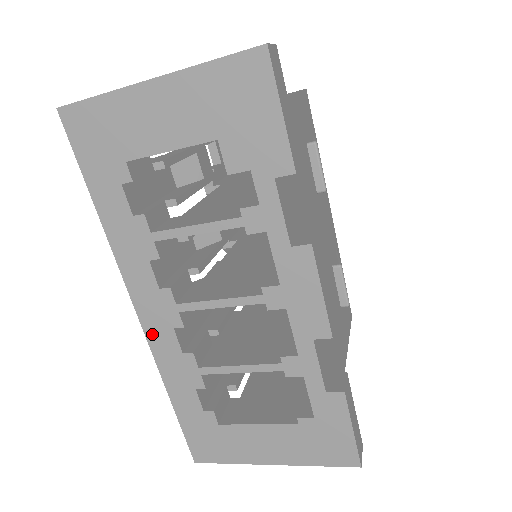
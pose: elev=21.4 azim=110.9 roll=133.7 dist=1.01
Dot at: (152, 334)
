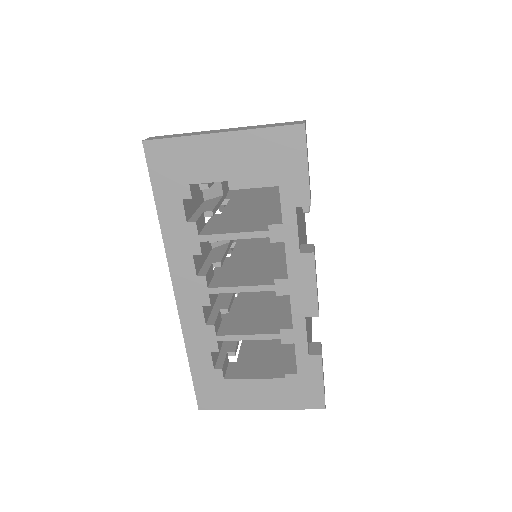
Dot at: (184, 309)
